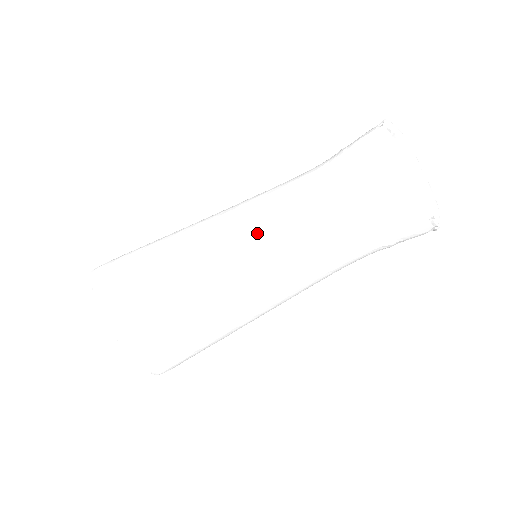
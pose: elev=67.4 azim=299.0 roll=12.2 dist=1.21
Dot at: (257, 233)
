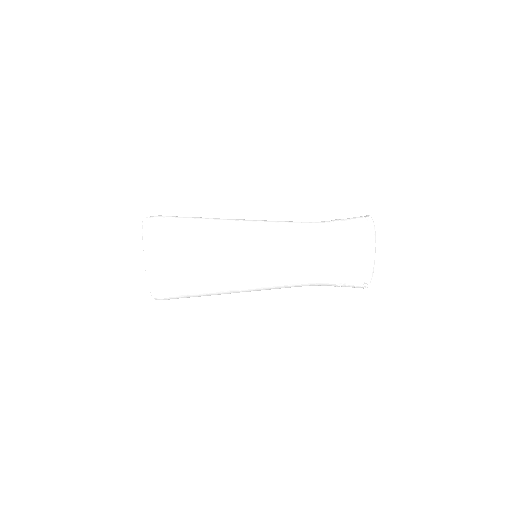
Dot at: (268, 249)
